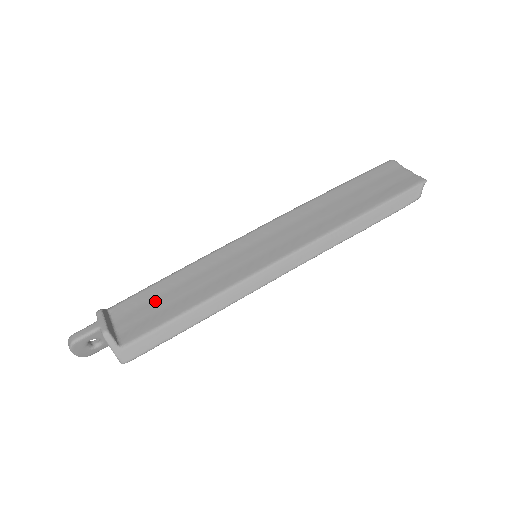
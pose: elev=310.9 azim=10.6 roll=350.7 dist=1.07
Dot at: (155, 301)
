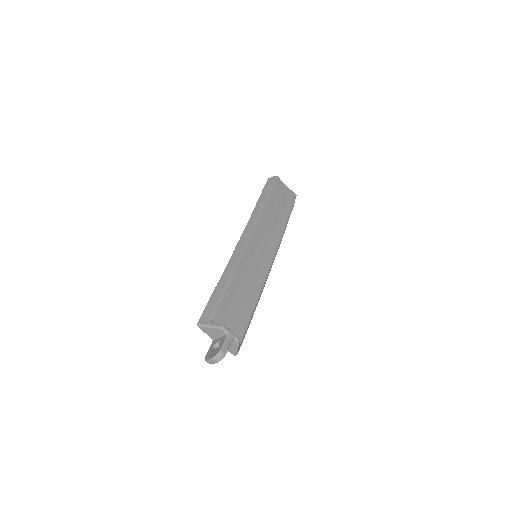
Dot at: (234, 305)
